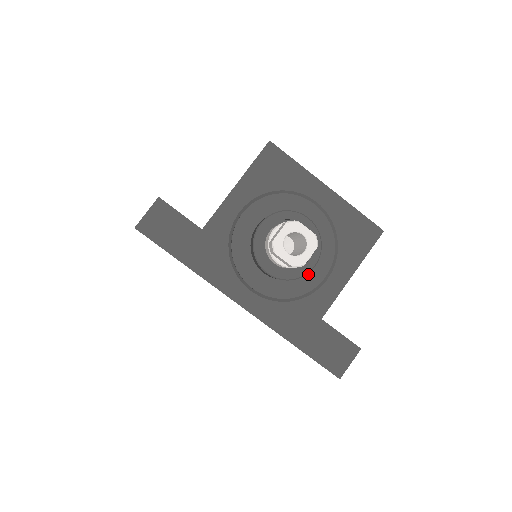
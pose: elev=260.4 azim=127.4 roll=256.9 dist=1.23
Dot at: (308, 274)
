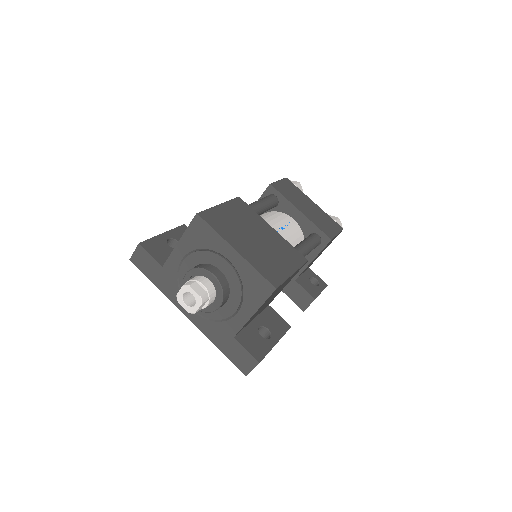
Dot at: (225, 307)
